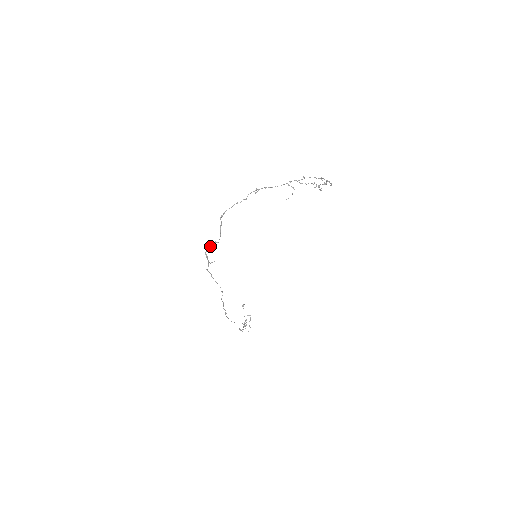
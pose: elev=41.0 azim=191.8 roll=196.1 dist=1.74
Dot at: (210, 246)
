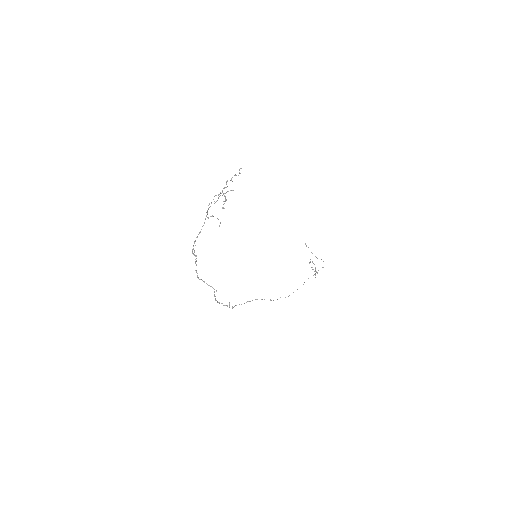
Dot at: (215, 298)
